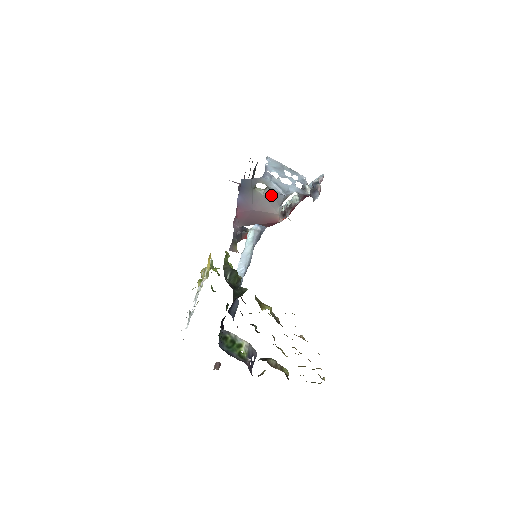
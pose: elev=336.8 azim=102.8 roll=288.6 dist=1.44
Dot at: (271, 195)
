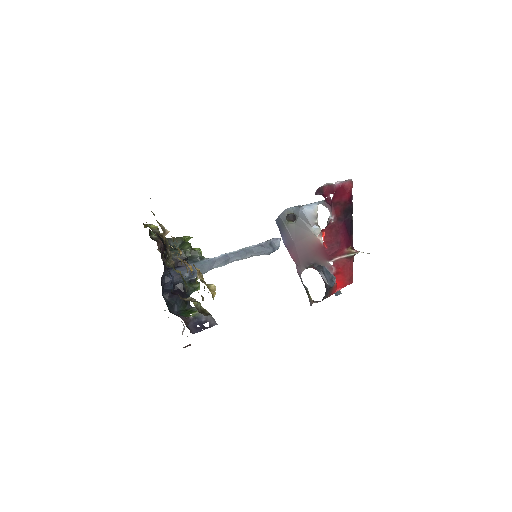
Dot at: (299, 219)
